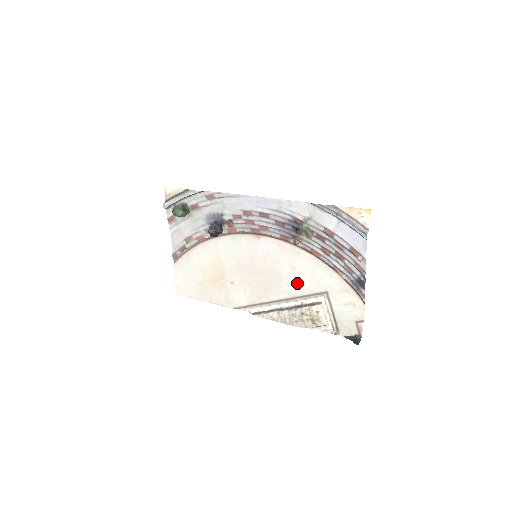
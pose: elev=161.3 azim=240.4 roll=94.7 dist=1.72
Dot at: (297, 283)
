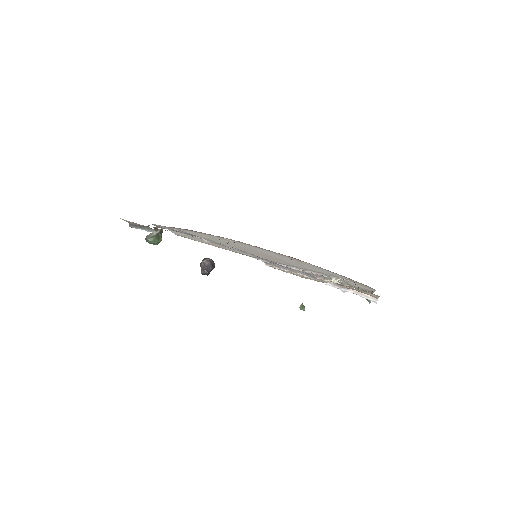
Dot at: occluded
